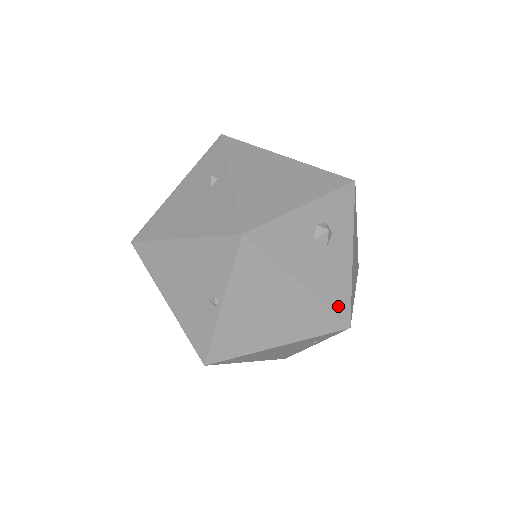
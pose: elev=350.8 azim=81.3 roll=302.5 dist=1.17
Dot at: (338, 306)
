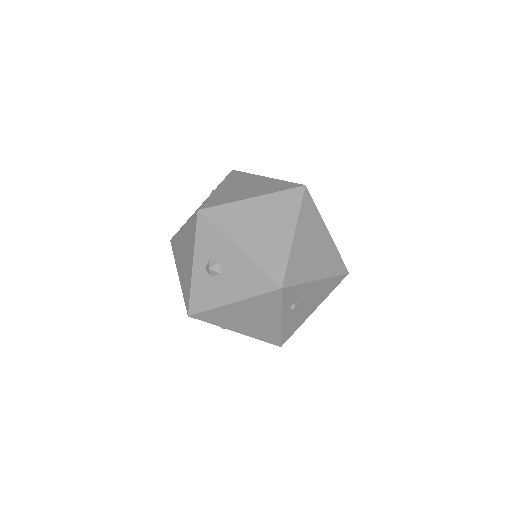
Dot at: occluded
